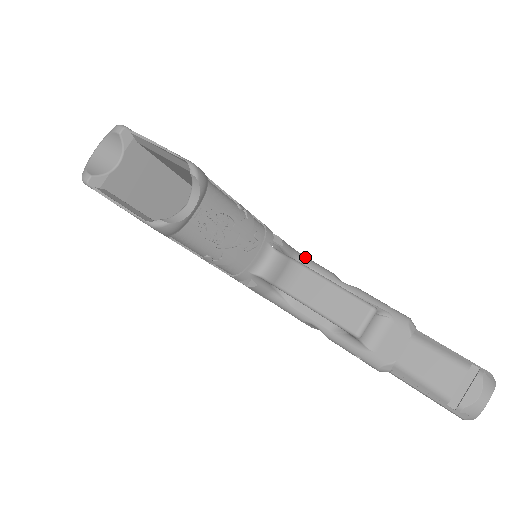
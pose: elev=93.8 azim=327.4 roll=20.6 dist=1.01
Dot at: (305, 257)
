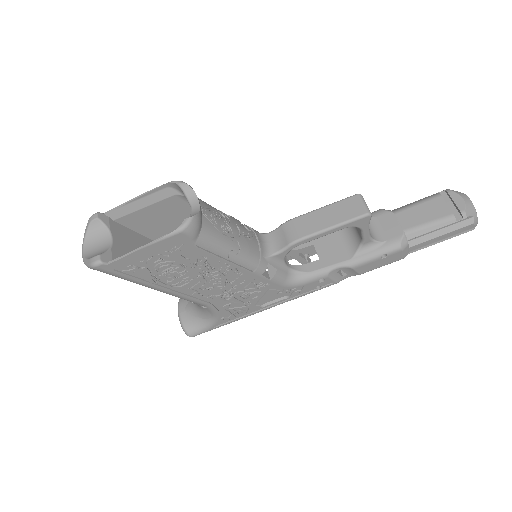
Dot at: occluded
